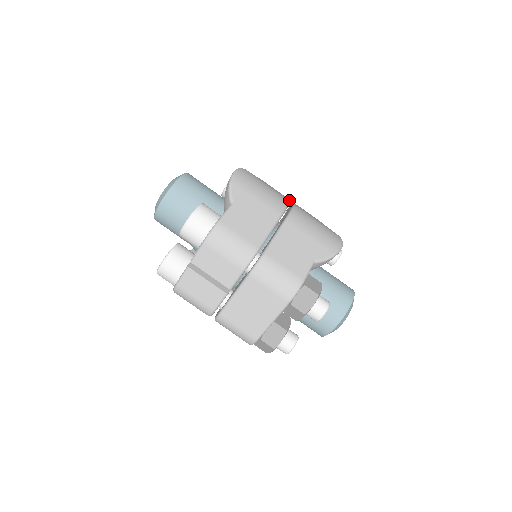
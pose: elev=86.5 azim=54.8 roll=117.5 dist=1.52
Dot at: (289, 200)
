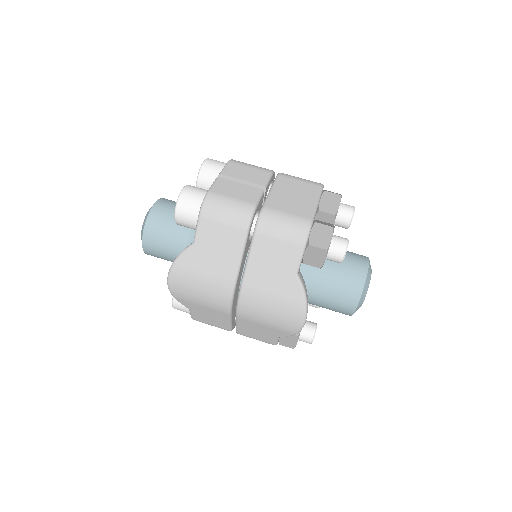
Dot at: occluded
